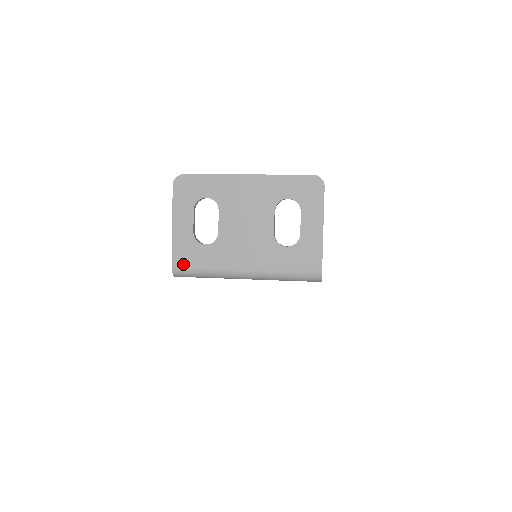
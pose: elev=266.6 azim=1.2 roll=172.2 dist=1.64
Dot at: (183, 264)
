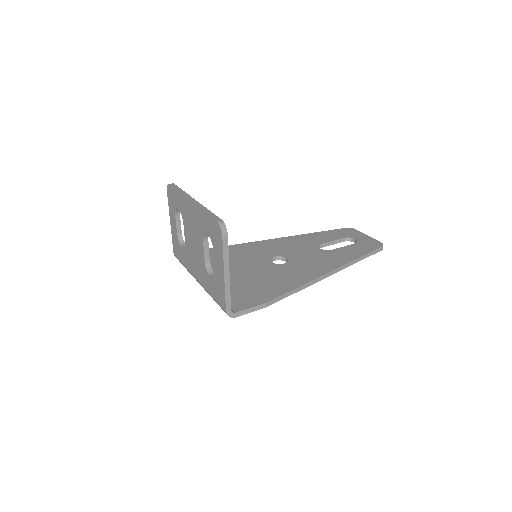
Dot at: (176, 254)
